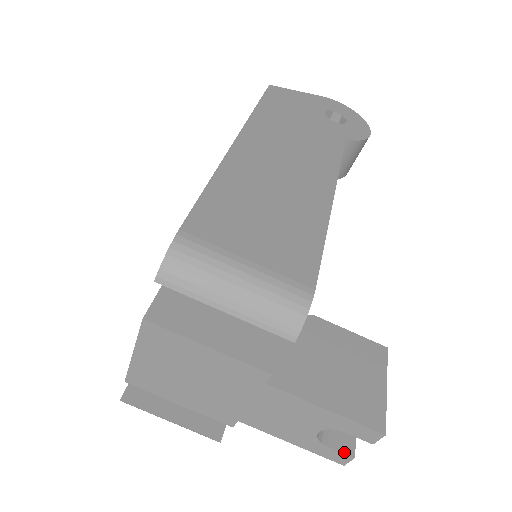
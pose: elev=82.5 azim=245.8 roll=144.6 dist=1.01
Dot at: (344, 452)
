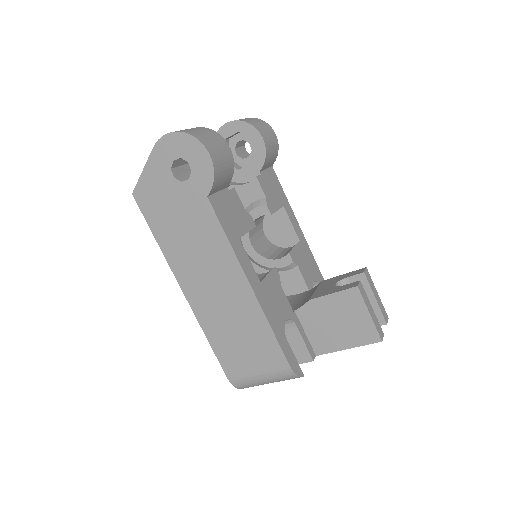
Dot at: (380, 325)
